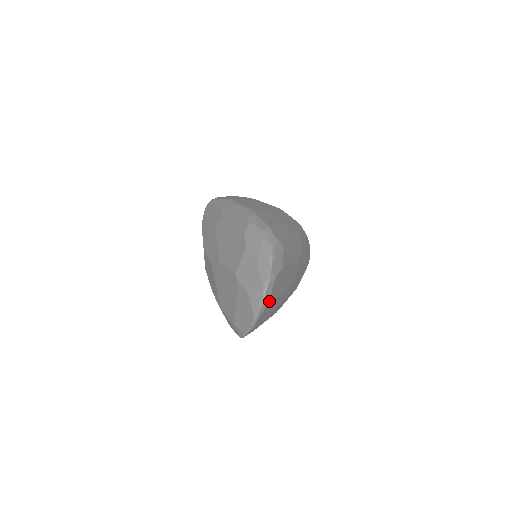
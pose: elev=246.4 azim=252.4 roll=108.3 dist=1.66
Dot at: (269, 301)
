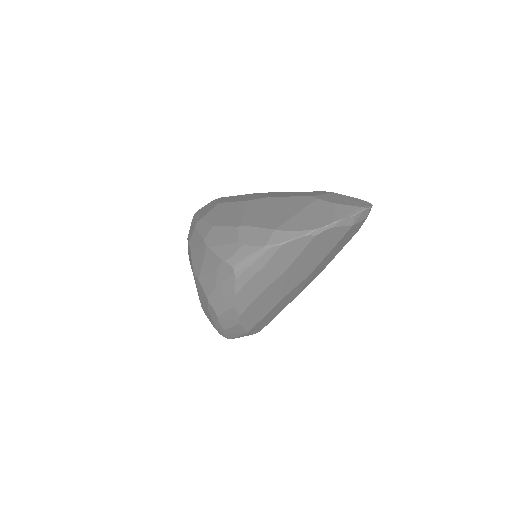
Dot at: (352, 226)
